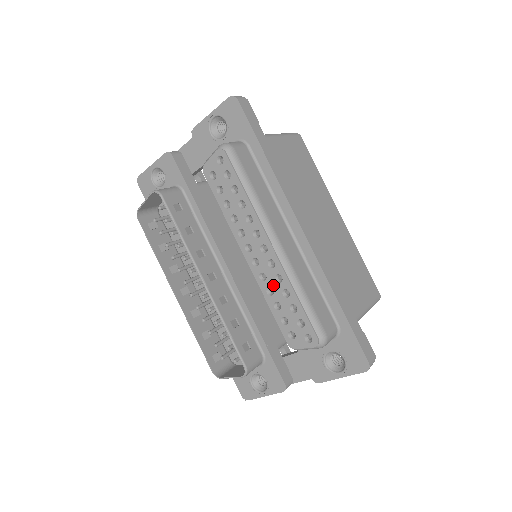
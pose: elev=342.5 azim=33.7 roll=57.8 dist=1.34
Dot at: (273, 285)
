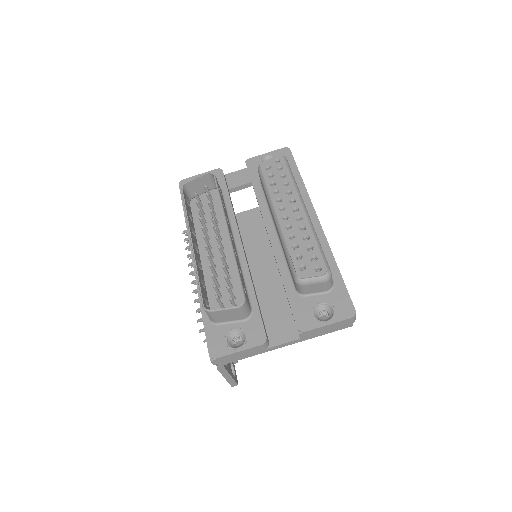
Dot at: (296, 232)
